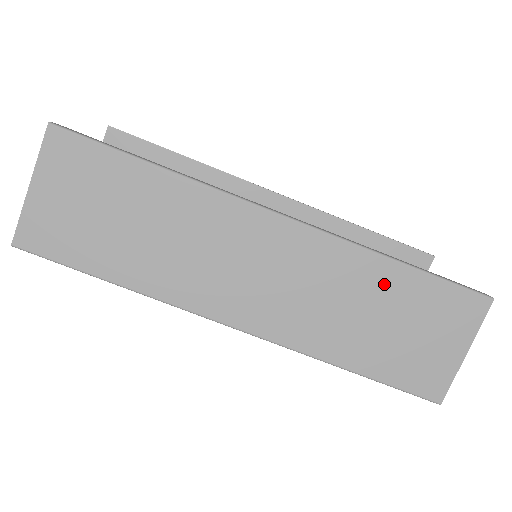
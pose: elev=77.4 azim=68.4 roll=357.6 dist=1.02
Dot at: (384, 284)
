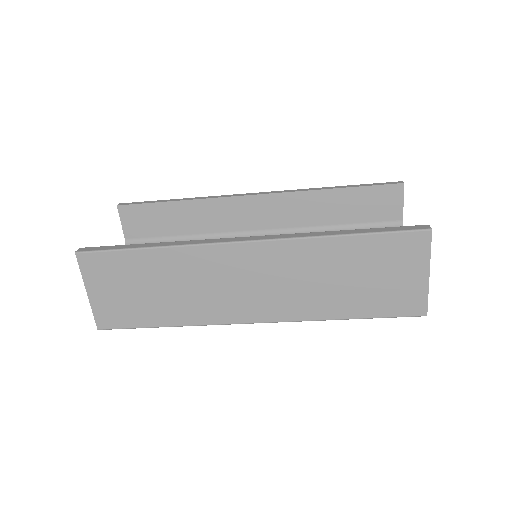
Dot at: (341, 255)
